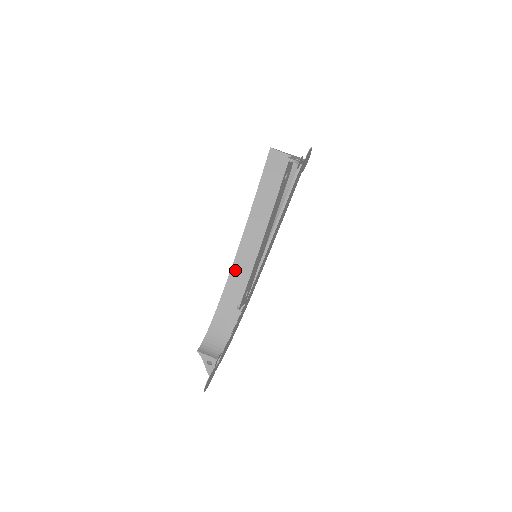
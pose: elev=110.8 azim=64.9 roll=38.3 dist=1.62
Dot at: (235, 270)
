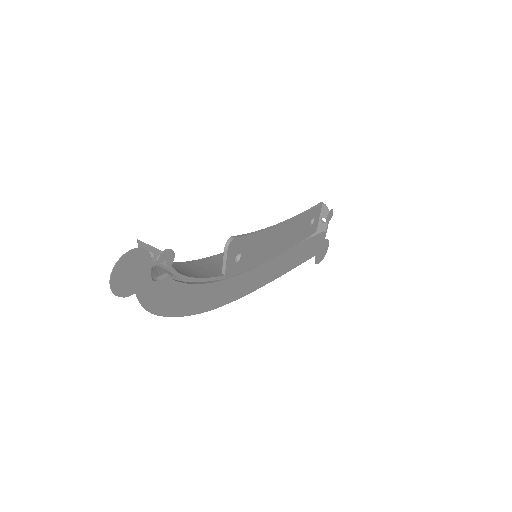
Dot at: (221, 257)
